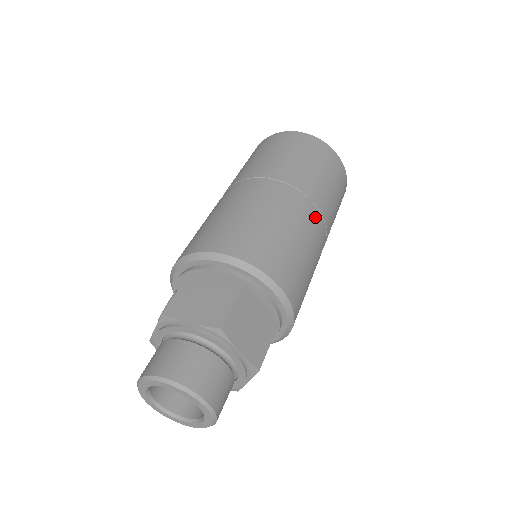
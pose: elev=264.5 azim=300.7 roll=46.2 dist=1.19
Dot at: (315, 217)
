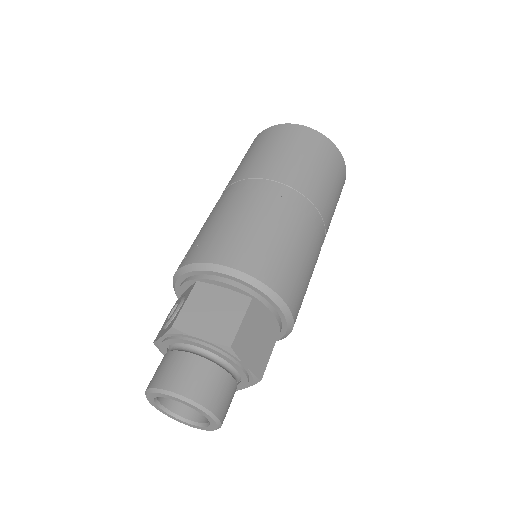
Dot at: (318, 224)
